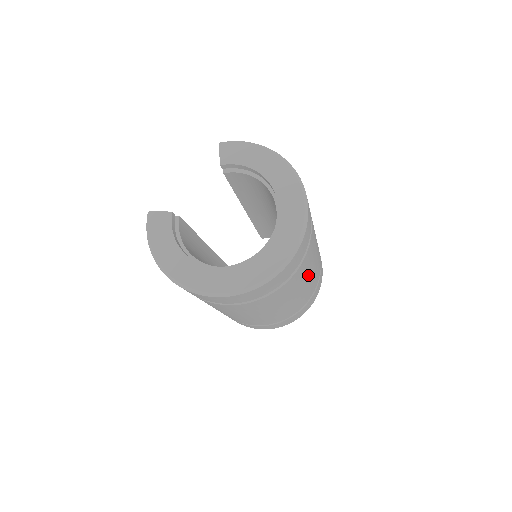
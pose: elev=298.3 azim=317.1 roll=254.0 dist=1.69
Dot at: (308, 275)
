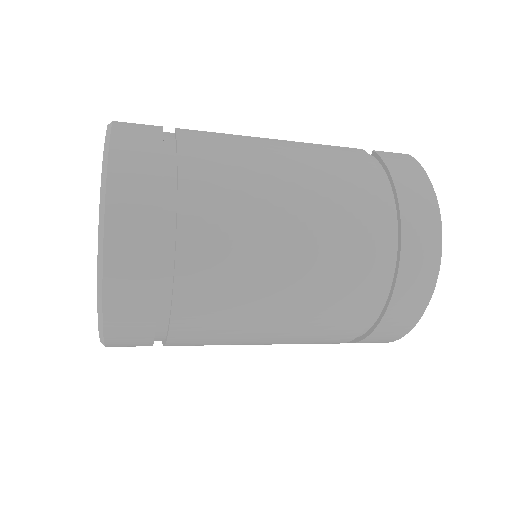
Dot at: (250, 340)
